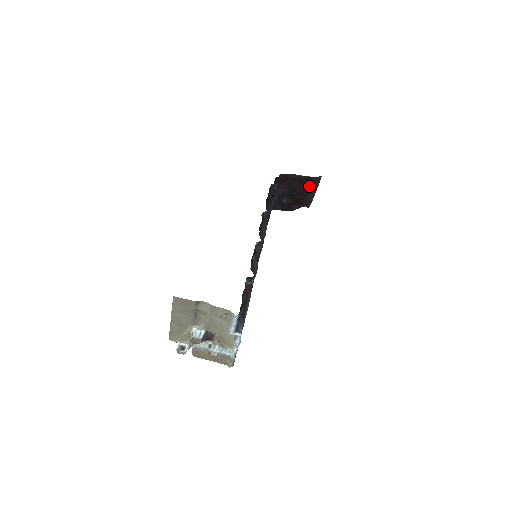
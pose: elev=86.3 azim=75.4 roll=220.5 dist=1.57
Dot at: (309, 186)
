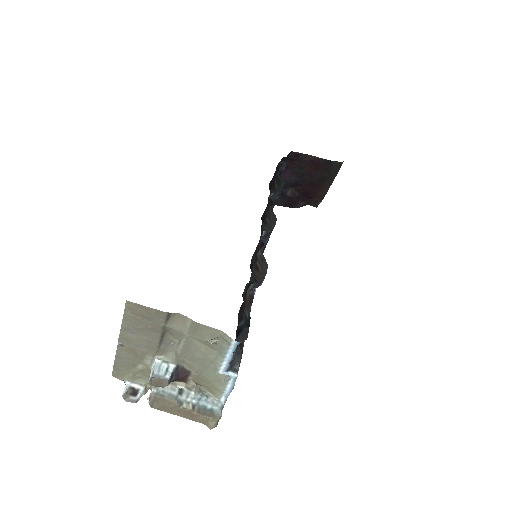
Dot at: (325, 174)
